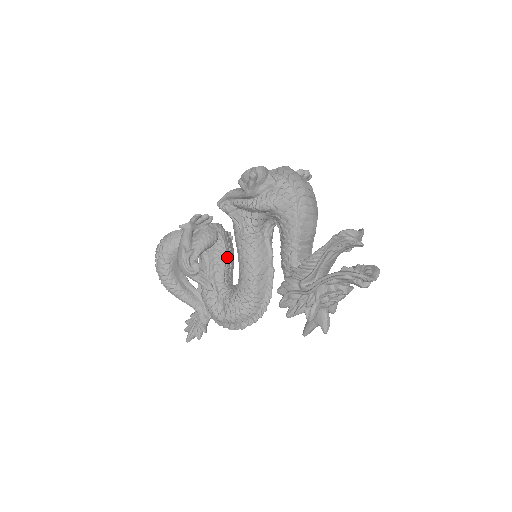
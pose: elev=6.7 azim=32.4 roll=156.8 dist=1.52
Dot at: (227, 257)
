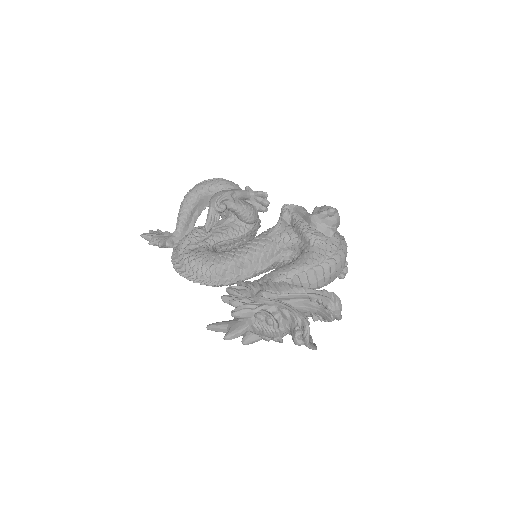
Dot at: (238, 239)
